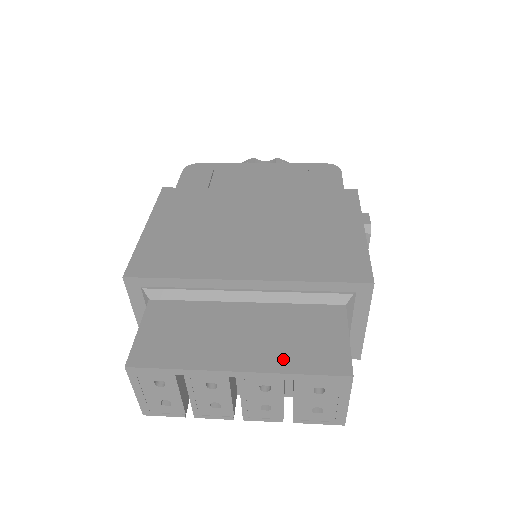
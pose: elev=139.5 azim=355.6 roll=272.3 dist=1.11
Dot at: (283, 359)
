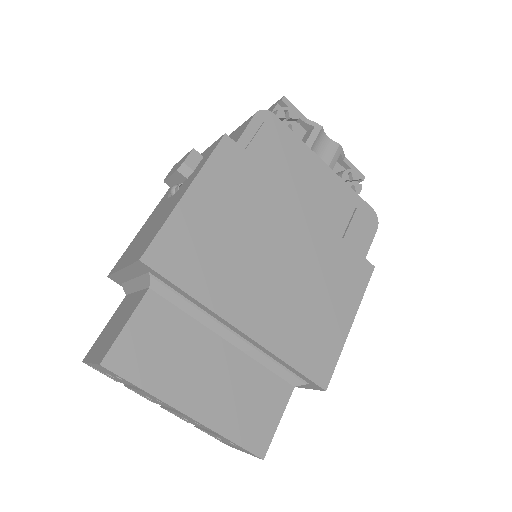
Dot at: (227, 420)
